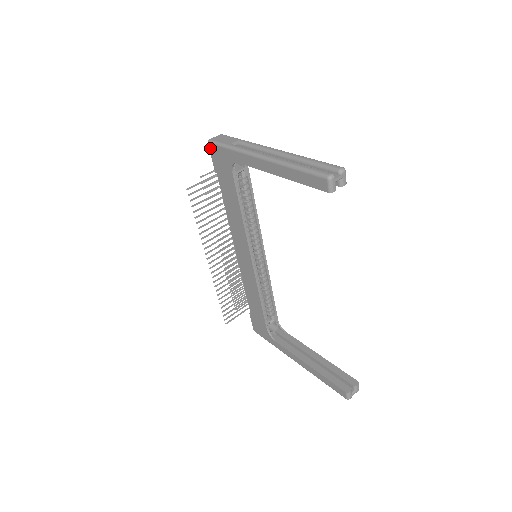
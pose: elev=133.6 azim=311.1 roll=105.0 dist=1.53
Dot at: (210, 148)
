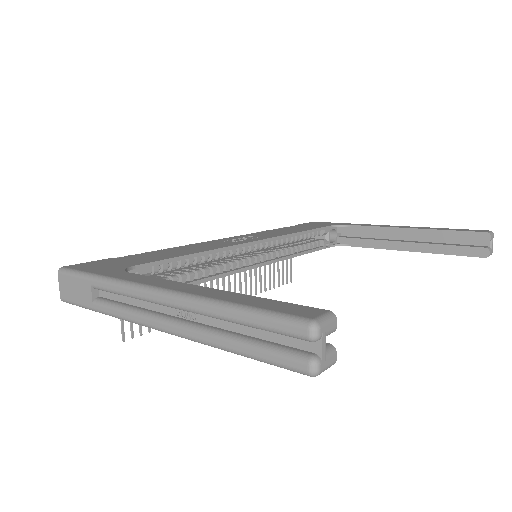
Dot at: occluded
